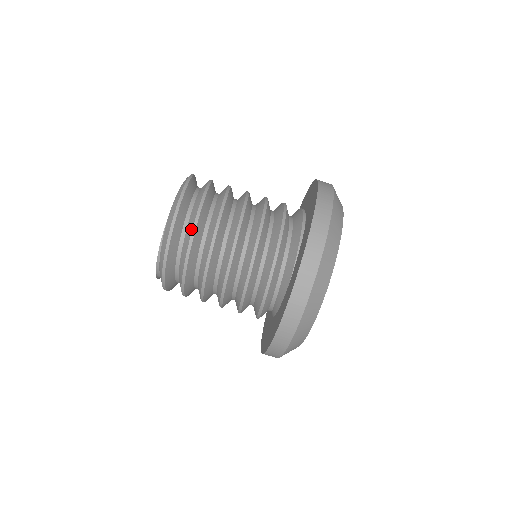
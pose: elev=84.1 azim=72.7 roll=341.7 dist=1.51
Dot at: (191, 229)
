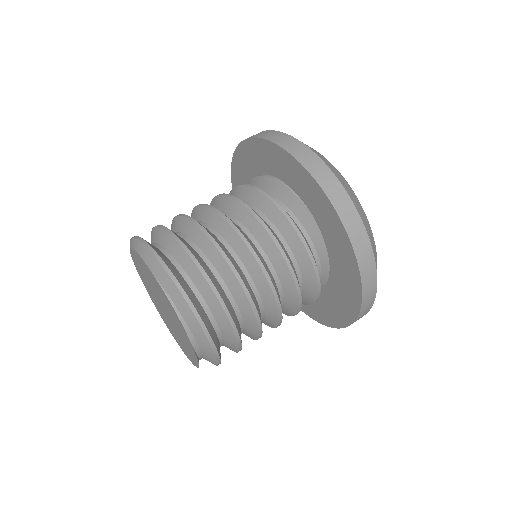
Dot at: (183, 252)
